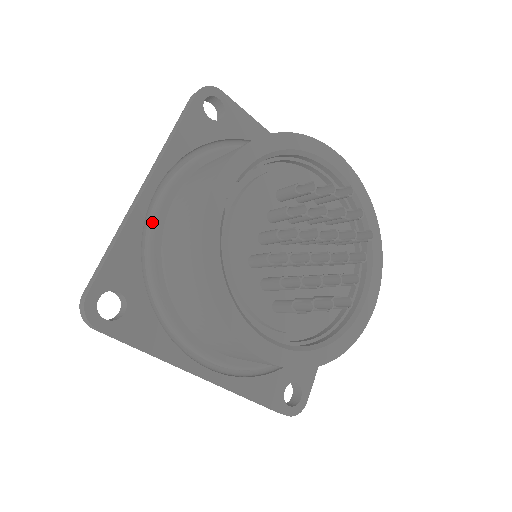
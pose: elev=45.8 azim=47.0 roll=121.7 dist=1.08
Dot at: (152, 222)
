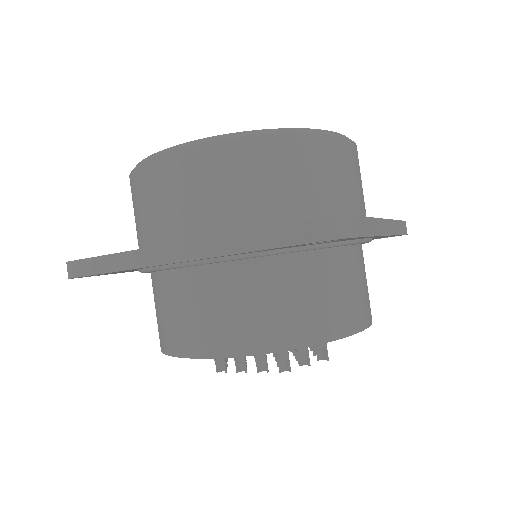
Dot at: (162, 267)
